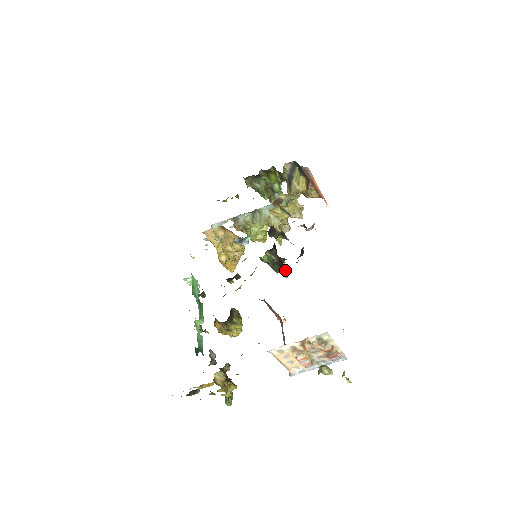
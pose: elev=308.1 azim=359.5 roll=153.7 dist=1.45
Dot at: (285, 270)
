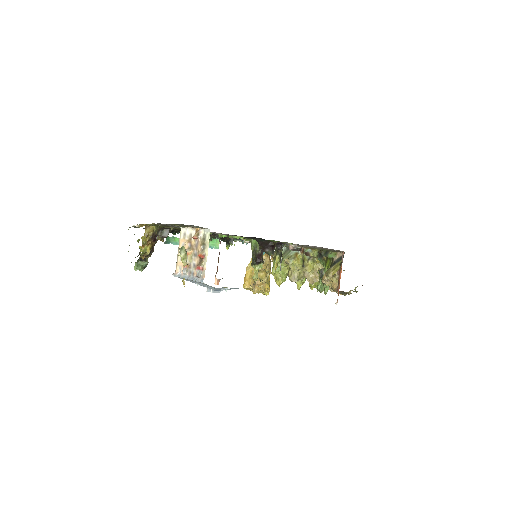
Dot at: occluded
